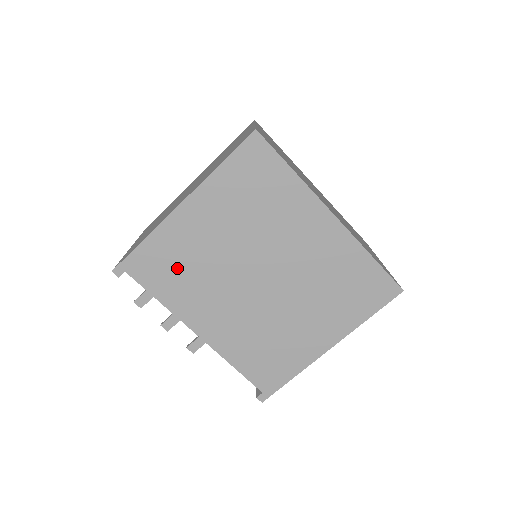
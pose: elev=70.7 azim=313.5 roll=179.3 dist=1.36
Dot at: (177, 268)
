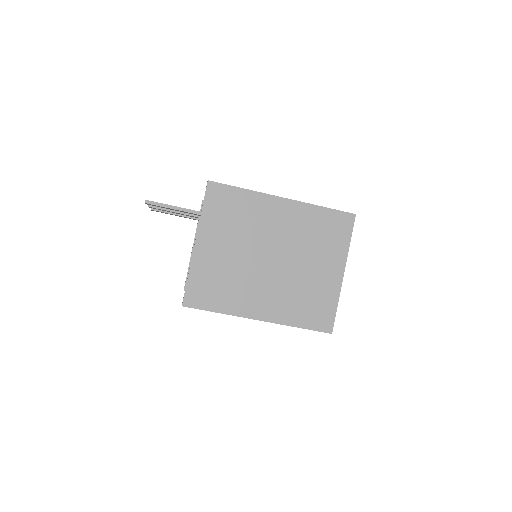
Dot at: occluded
